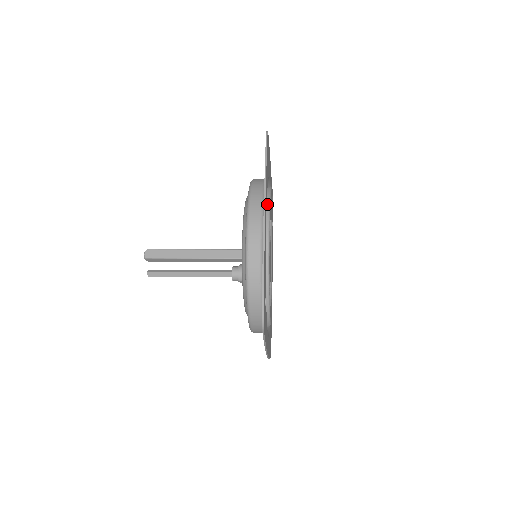
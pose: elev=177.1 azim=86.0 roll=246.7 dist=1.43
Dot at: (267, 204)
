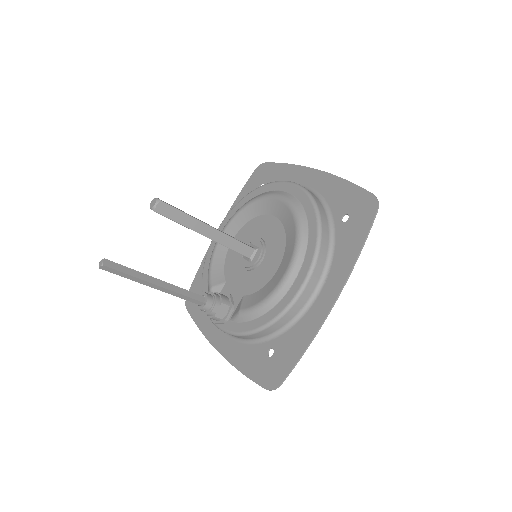
Dot at: occluded
